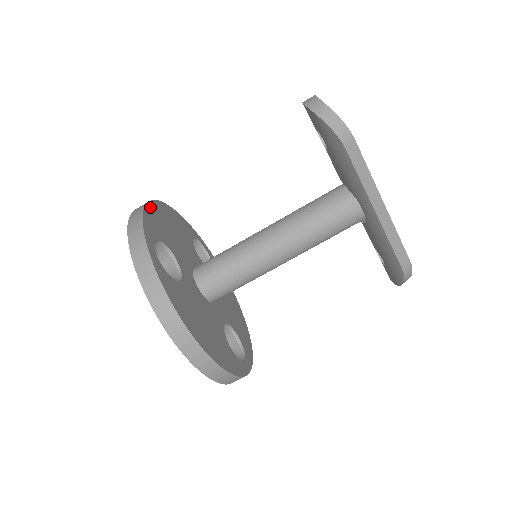
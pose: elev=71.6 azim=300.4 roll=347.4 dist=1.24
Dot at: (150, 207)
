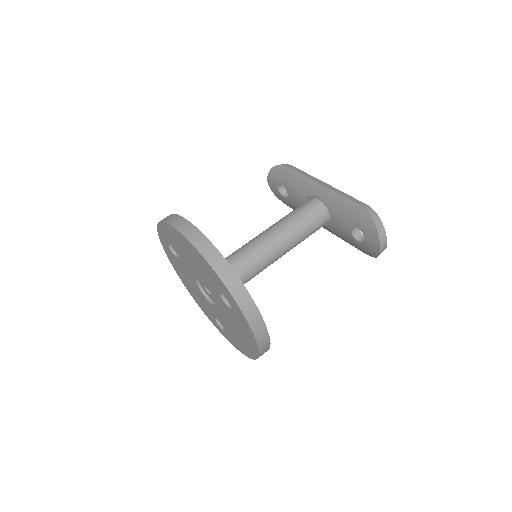
Dot at: occluded
